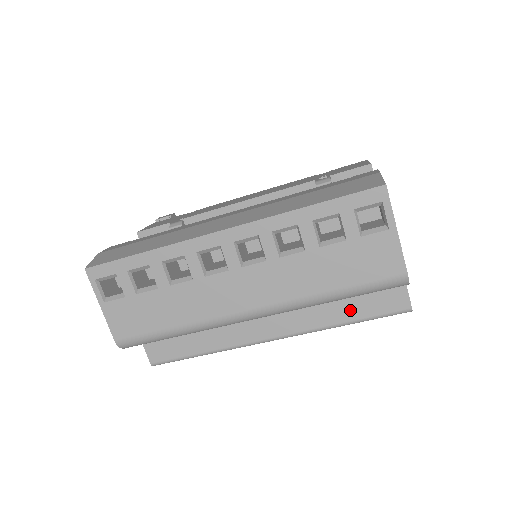
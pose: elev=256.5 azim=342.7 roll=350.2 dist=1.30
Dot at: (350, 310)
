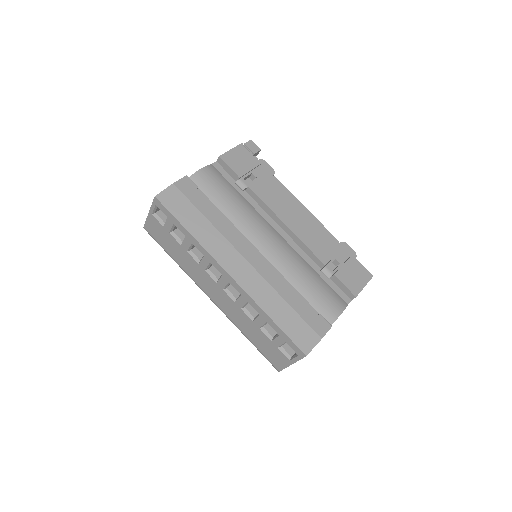
Dot at: occluded
